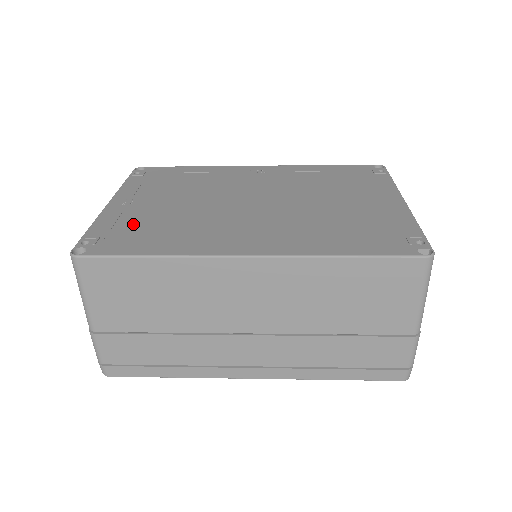
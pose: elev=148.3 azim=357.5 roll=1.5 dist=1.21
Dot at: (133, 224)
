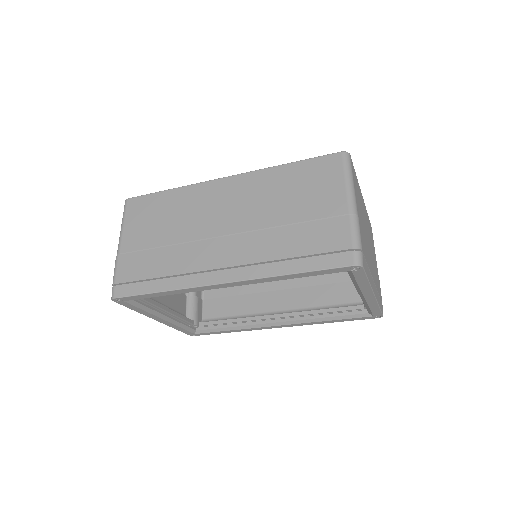
Dot at: occluded
